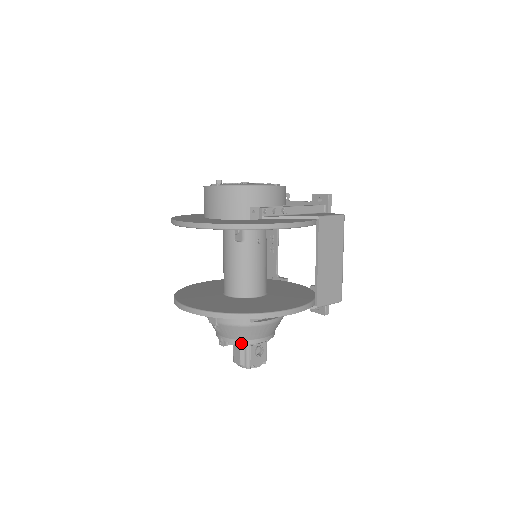
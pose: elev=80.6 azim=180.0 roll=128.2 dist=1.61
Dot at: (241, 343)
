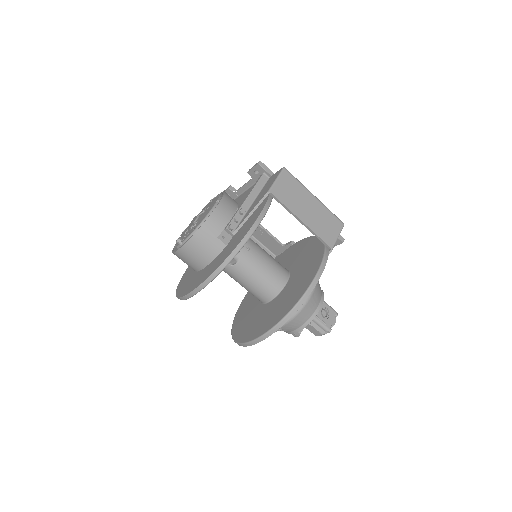
Dot at: (308, 324)
